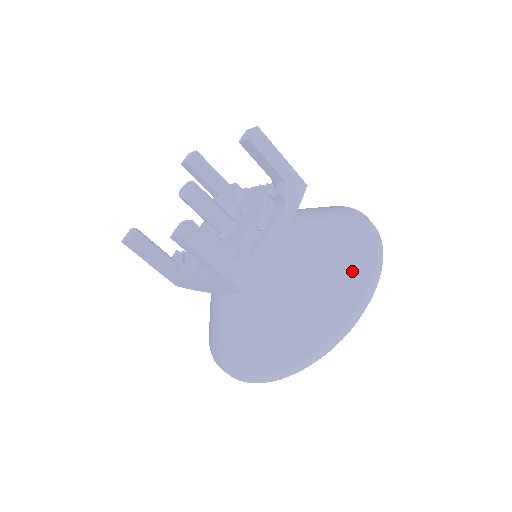
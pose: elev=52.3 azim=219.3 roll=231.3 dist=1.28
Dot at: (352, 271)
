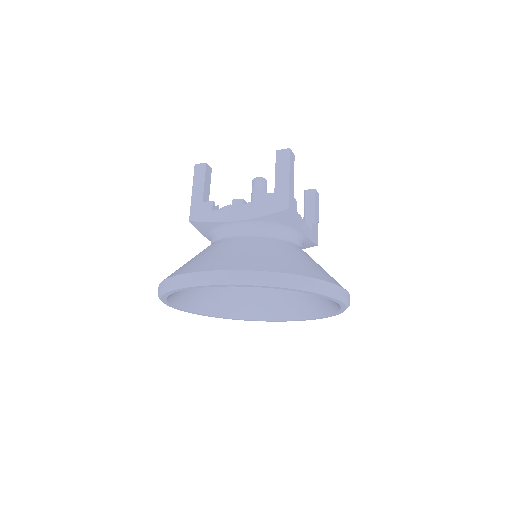
Dot at: occluded
